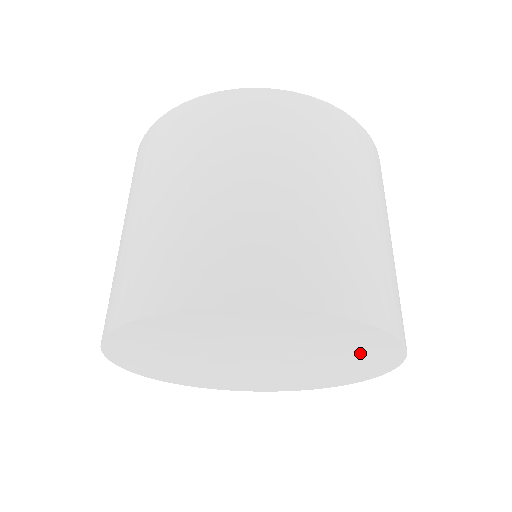
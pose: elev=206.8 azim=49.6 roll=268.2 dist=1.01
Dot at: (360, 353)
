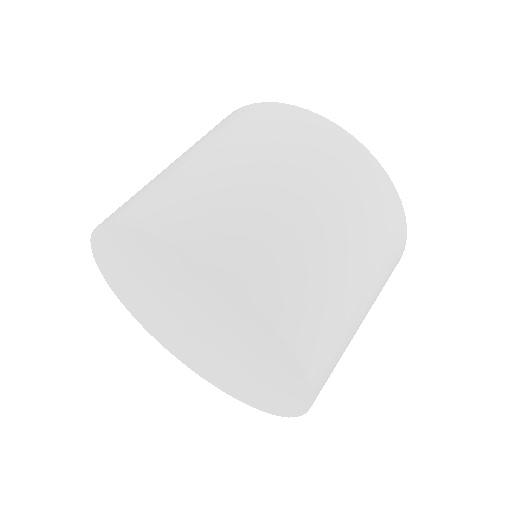
Dot at: (203, 291)
